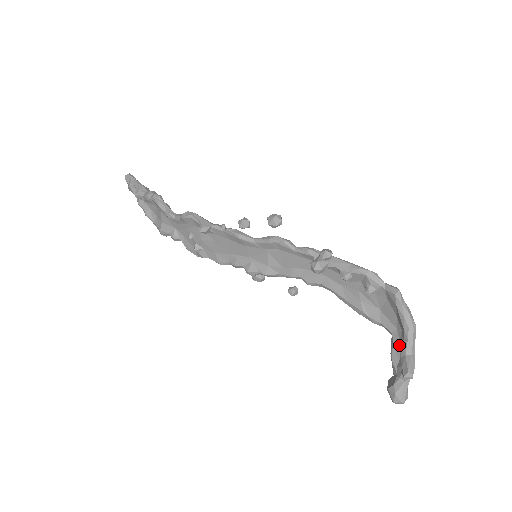
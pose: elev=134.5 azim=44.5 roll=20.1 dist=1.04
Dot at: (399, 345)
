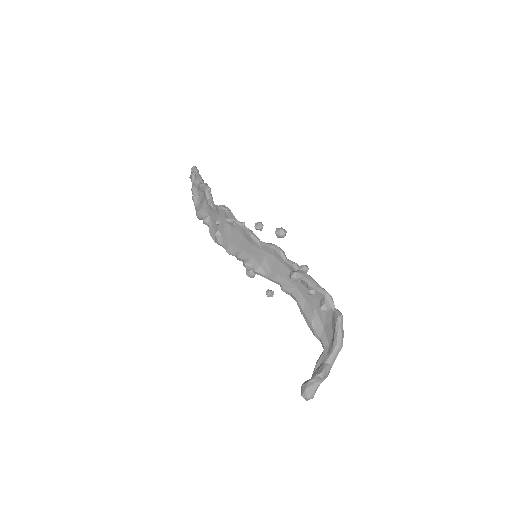
Dot at: occluded
